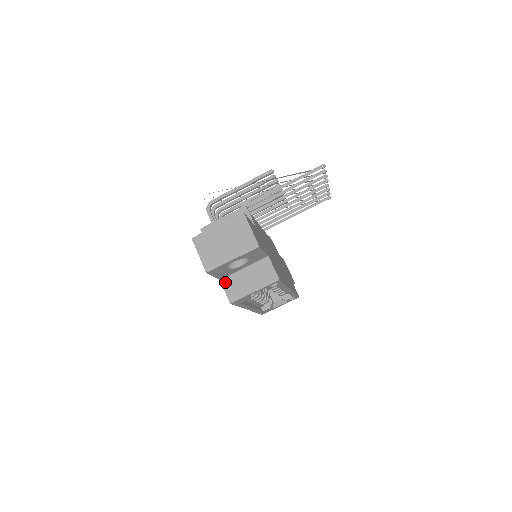
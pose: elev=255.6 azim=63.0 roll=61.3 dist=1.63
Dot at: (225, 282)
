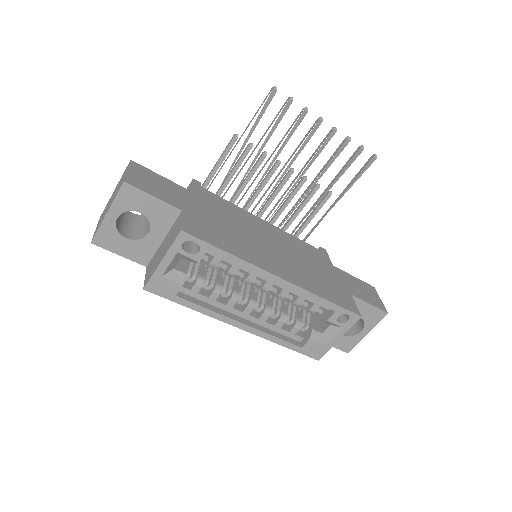
Dot at: (148, 267)
